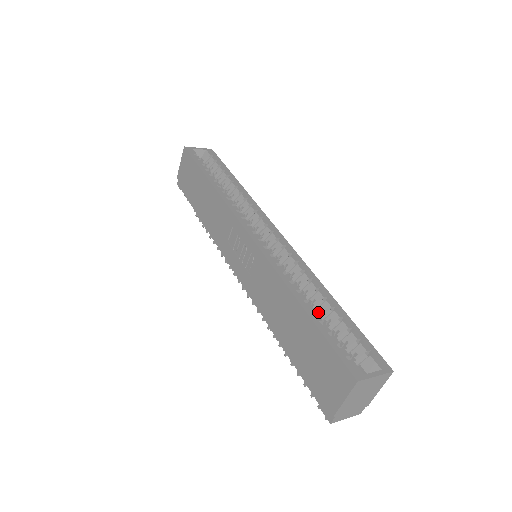
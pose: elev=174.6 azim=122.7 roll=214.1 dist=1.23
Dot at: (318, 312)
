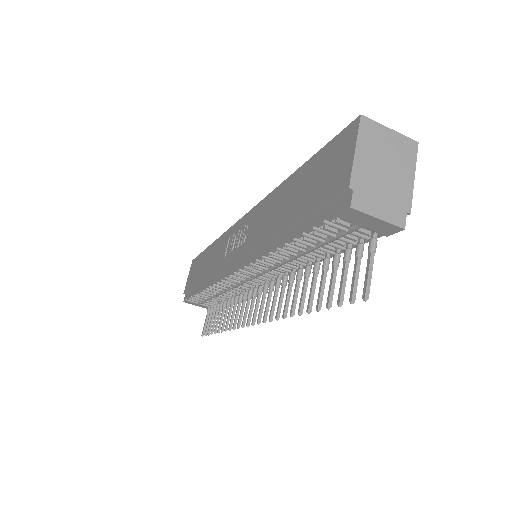
Dot at: occluded
